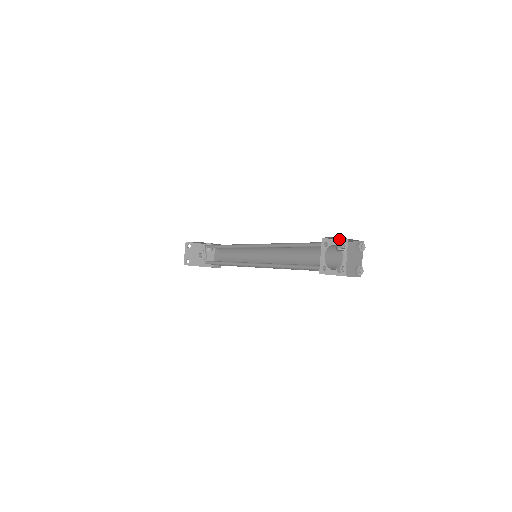
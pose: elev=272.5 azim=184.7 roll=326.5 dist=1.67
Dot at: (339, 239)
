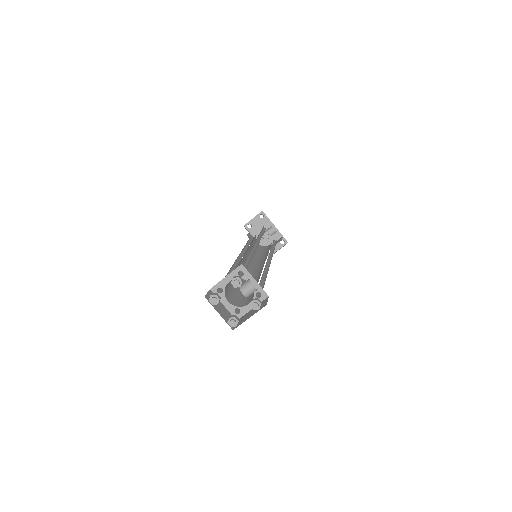
Dot at: (249, 279)
